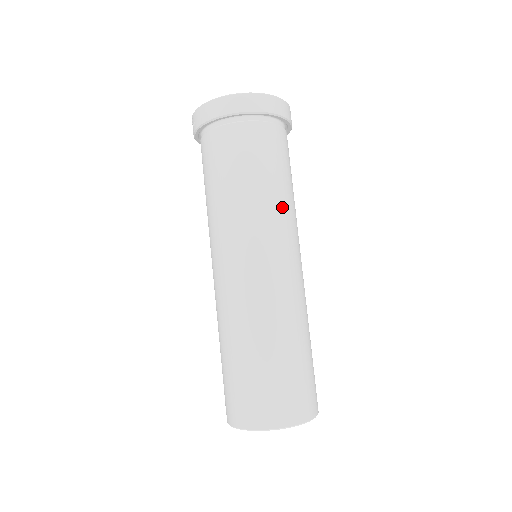
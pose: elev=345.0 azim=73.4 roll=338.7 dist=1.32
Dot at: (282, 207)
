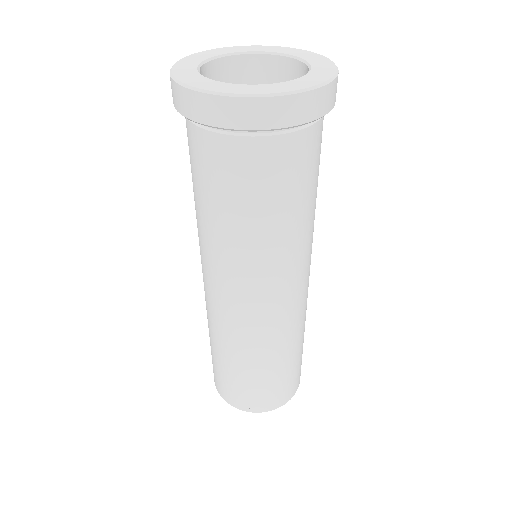
Dot at: (281, 247)
